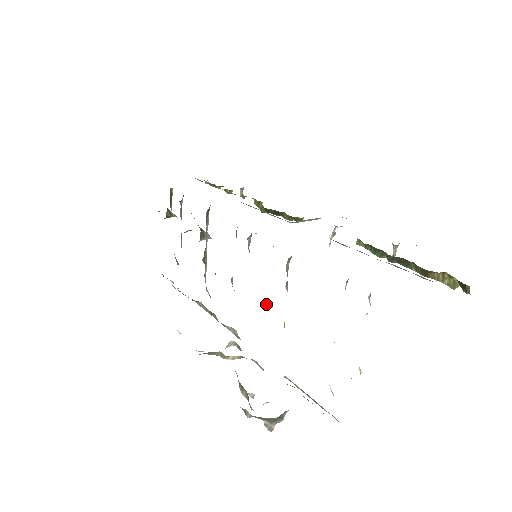
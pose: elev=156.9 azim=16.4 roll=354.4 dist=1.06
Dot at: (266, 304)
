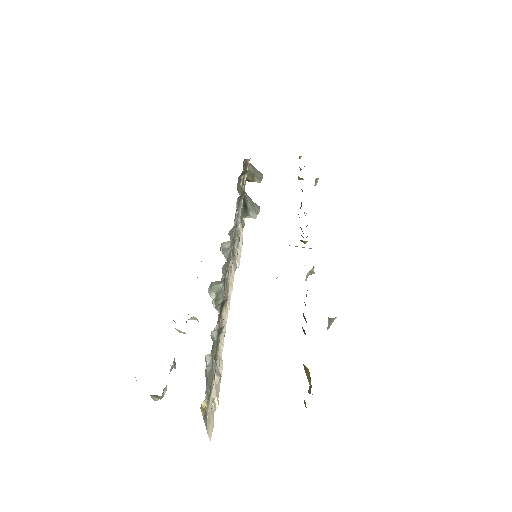
Dot at: occluded
